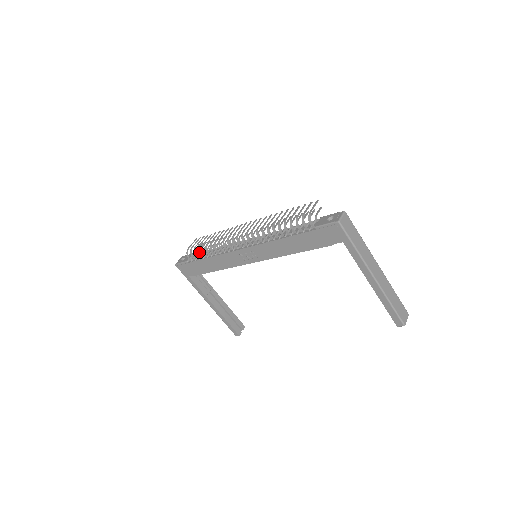
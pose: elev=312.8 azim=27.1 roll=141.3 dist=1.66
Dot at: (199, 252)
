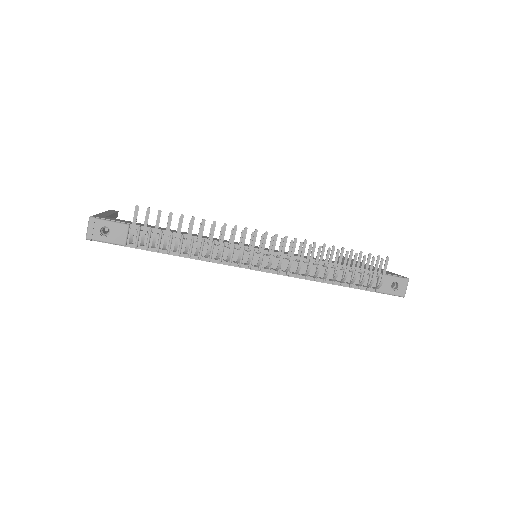
Dot at: occluded
